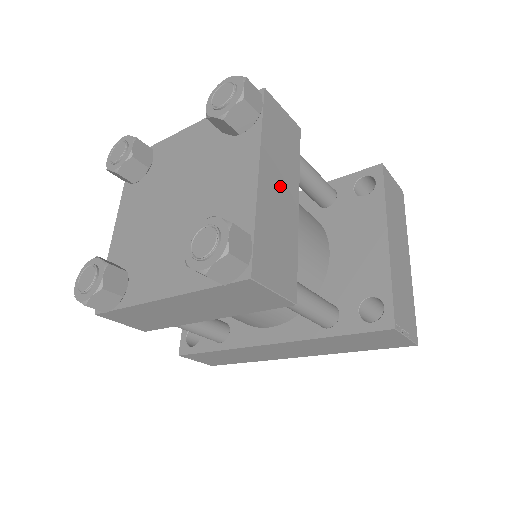
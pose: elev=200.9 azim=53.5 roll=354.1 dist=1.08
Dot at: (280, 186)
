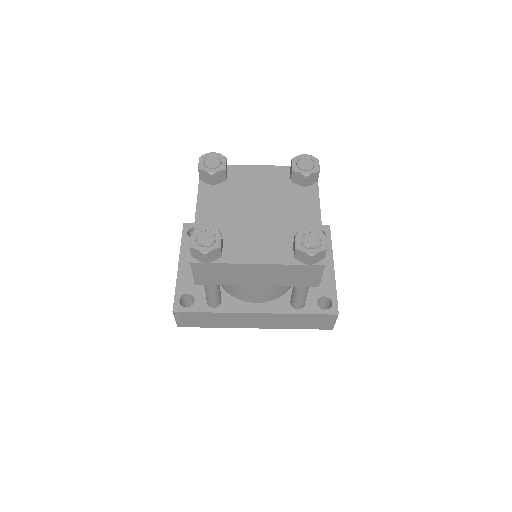
Dot at: occluded
